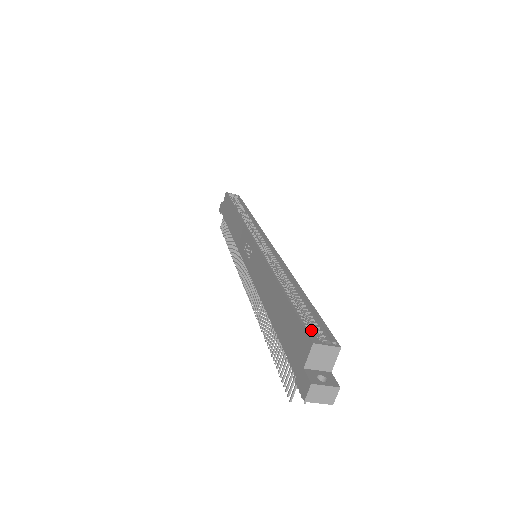
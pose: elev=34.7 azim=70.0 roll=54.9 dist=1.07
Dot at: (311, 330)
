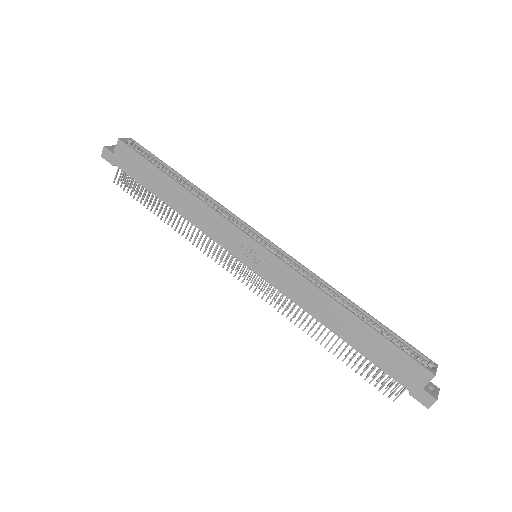
Dot at: occluded
